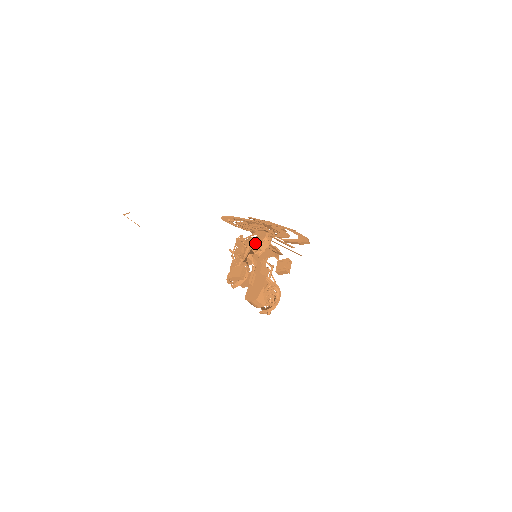
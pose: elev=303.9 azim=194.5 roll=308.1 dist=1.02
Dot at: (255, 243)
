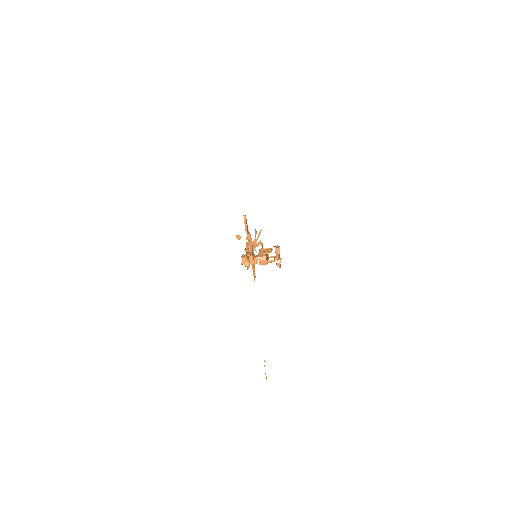
Dot at: occluded
